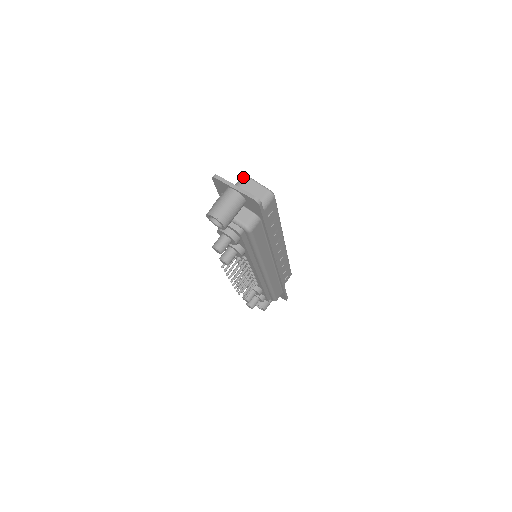
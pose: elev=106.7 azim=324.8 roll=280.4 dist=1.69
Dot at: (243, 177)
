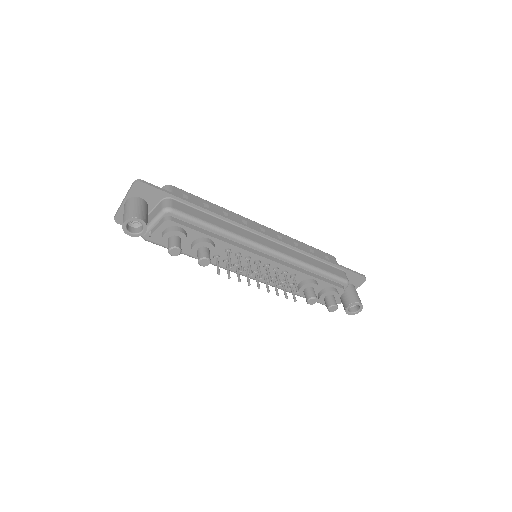
Dot at: occluded
